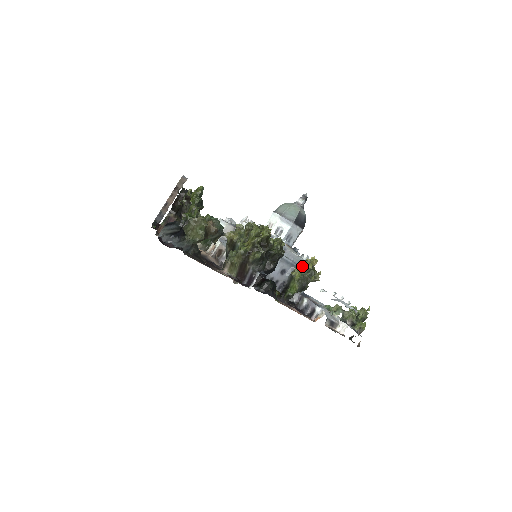
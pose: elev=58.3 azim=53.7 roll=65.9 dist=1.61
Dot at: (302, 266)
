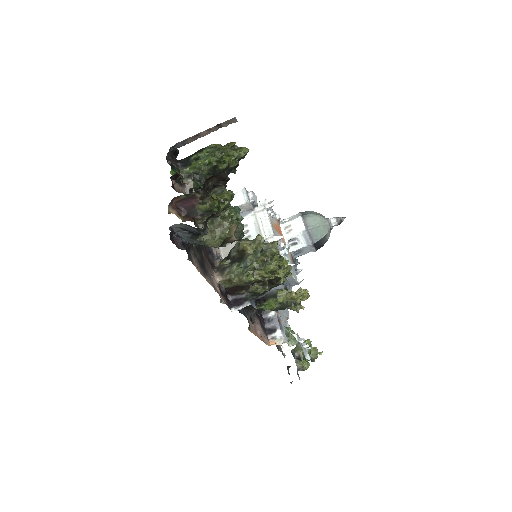
Dot at: (292, 296)
